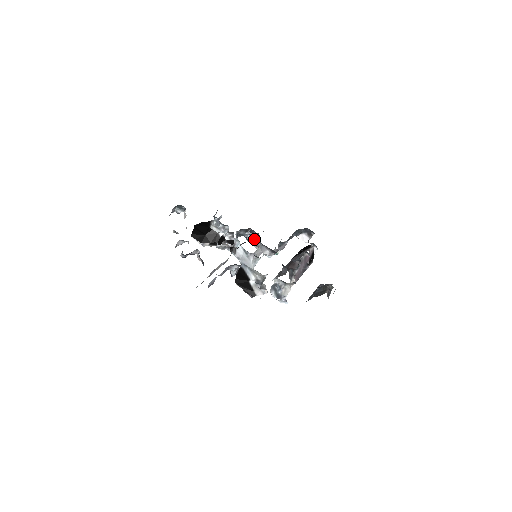
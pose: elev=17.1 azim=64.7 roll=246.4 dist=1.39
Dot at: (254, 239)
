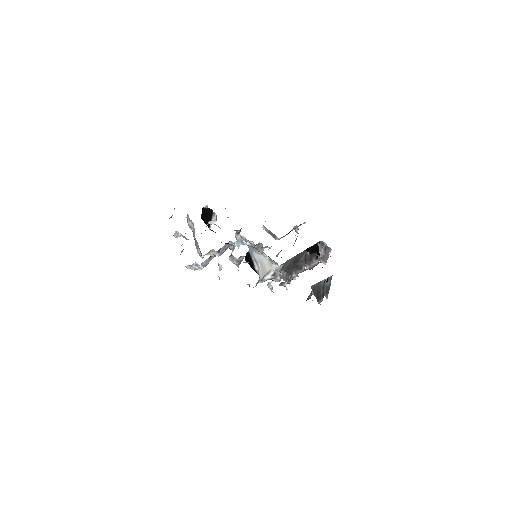
Dot at: occluded
